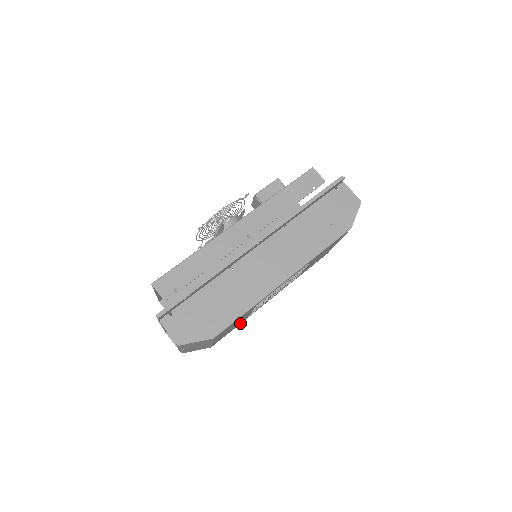
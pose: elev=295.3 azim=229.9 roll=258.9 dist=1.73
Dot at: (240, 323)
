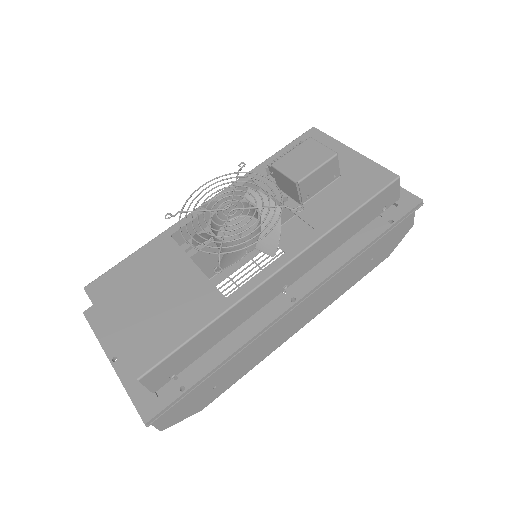
Dot at: occluded
